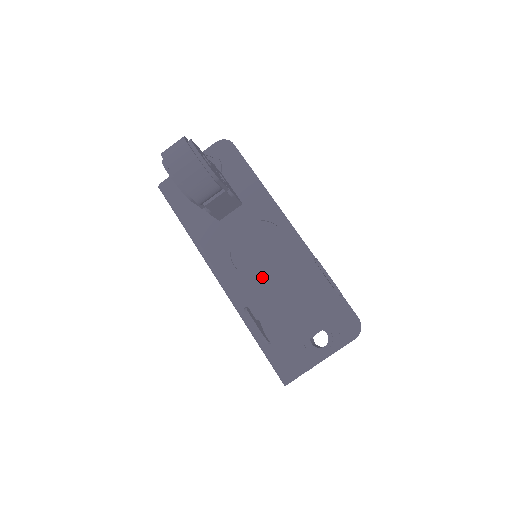
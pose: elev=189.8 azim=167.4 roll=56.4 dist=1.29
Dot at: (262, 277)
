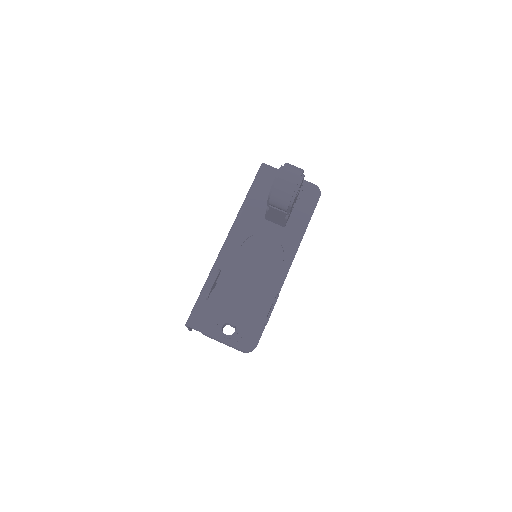
Dot at: (246, 268)
